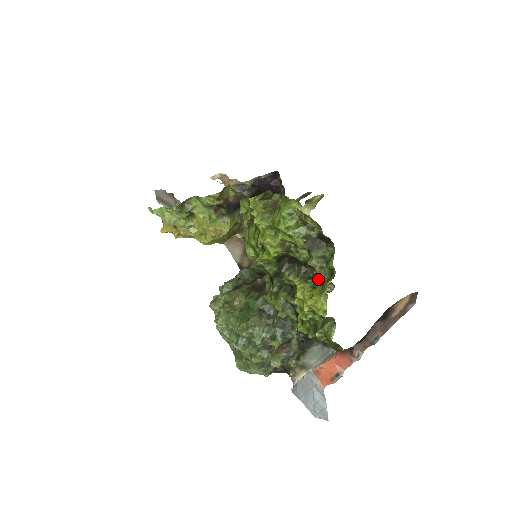
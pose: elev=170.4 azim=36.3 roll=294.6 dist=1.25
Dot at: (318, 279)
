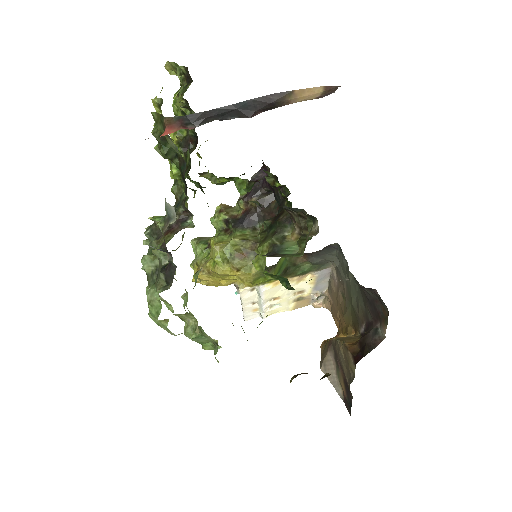
Dot at: (180, 106)
